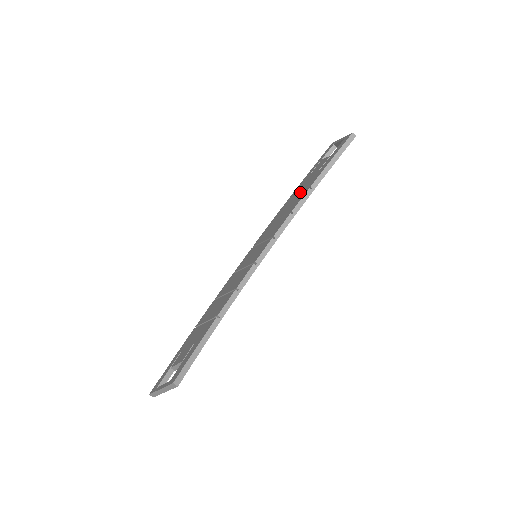
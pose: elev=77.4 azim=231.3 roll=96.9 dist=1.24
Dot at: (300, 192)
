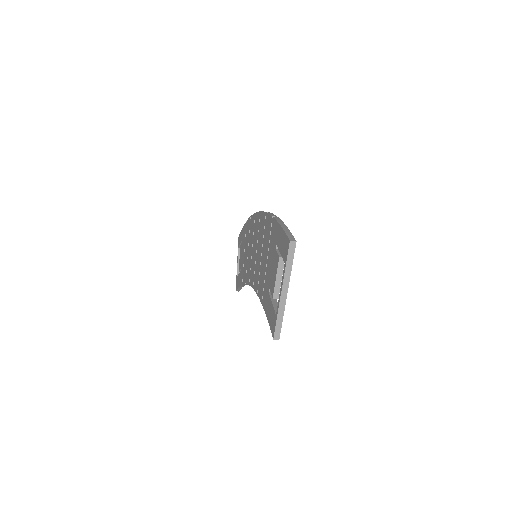
Dot at: (267, 264)
